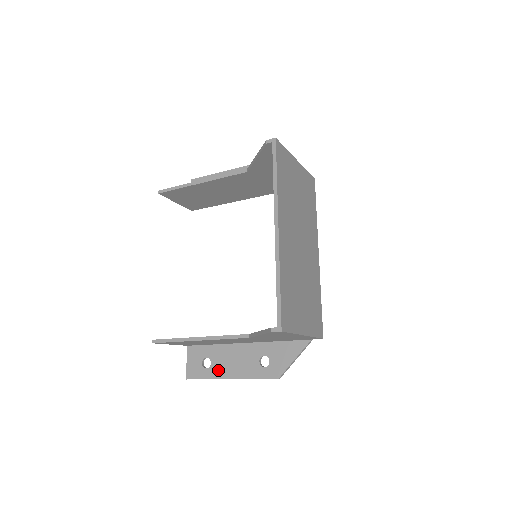
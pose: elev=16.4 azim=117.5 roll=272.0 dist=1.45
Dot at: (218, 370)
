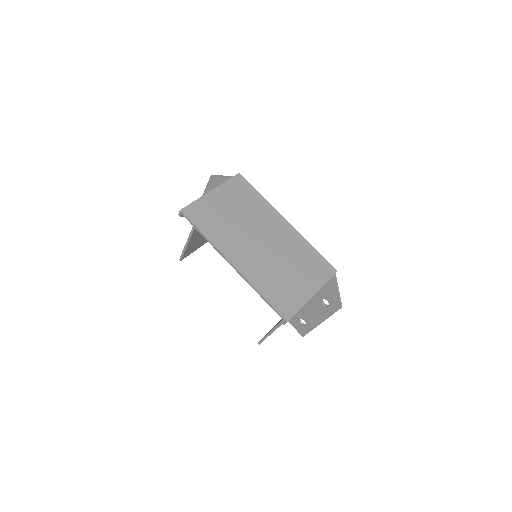
Dot at: (311, 323)
